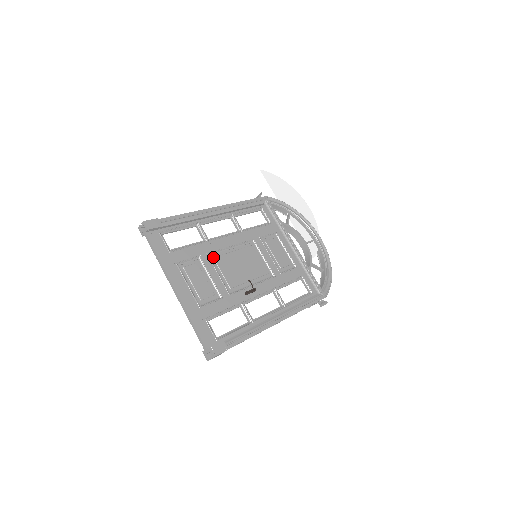
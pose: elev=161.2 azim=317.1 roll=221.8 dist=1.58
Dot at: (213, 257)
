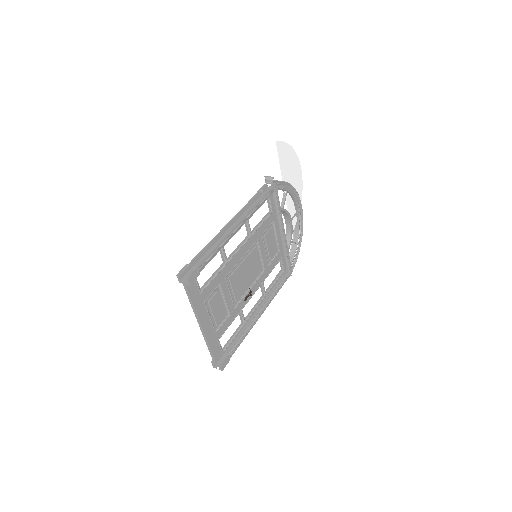
Dot at: (228, 277)
